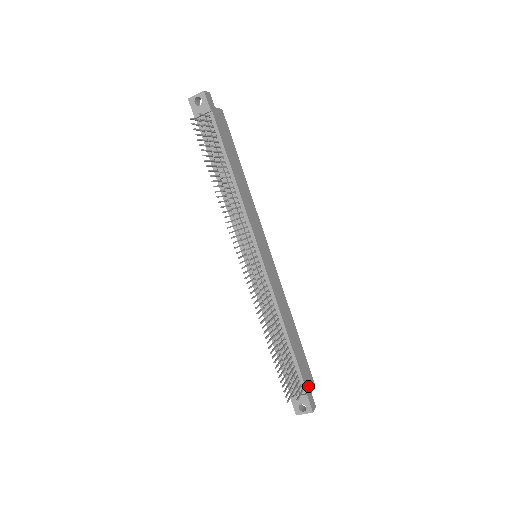
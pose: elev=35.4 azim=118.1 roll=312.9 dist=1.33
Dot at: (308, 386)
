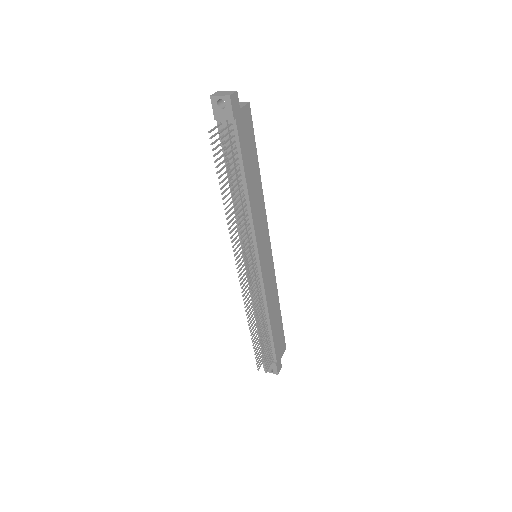
Dot at: (279, 355)
